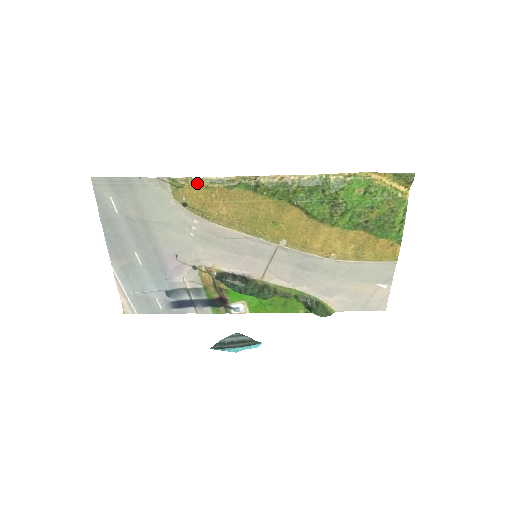
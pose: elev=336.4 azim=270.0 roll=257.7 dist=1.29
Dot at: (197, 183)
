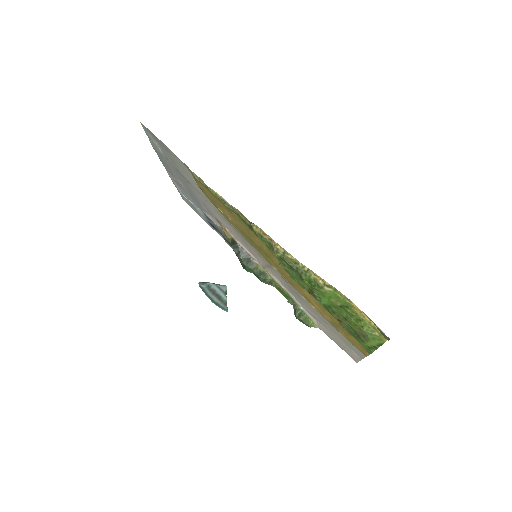
Dot at: (207, 187)
